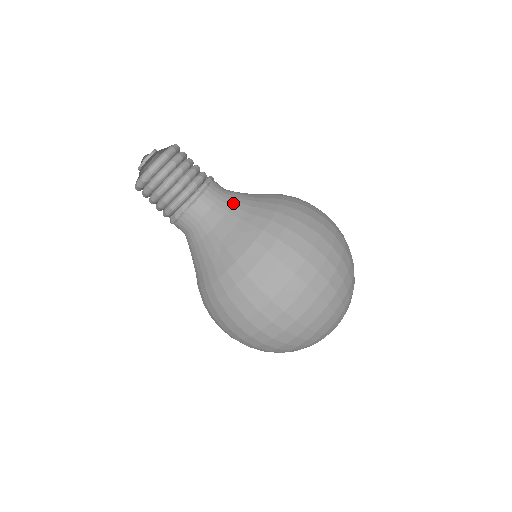
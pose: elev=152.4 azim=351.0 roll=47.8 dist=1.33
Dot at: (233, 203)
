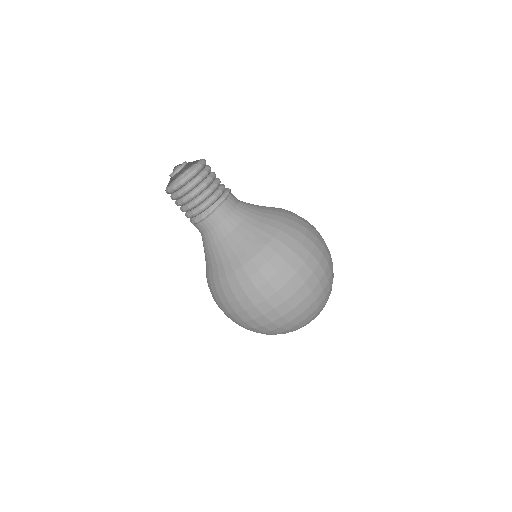
Dot at: (250, 205)
